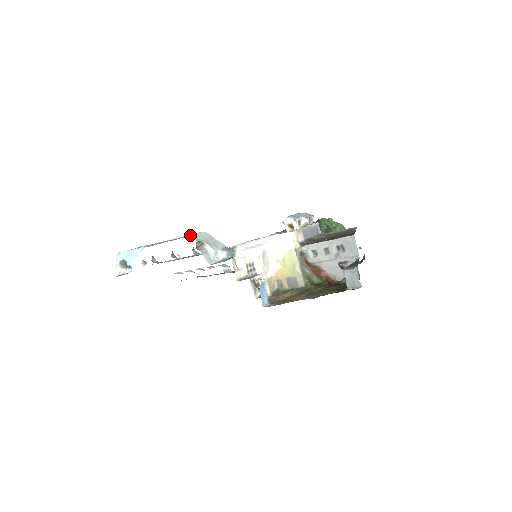
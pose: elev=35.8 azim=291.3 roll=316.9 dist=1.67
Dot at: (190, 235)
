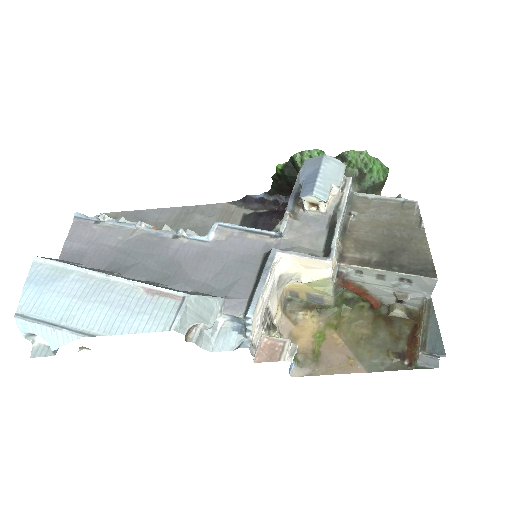
Dot at: (157, 290)
